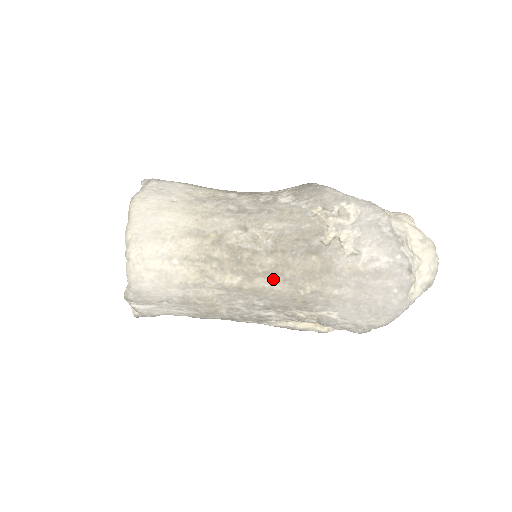
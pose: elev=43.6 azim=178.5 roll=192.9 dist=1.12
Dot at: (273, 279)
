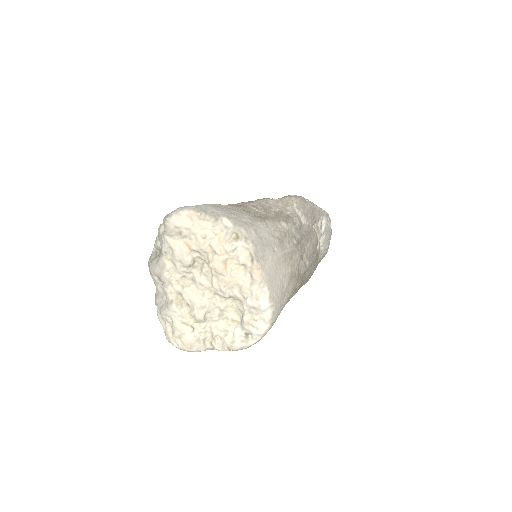
Dot at: occluded
